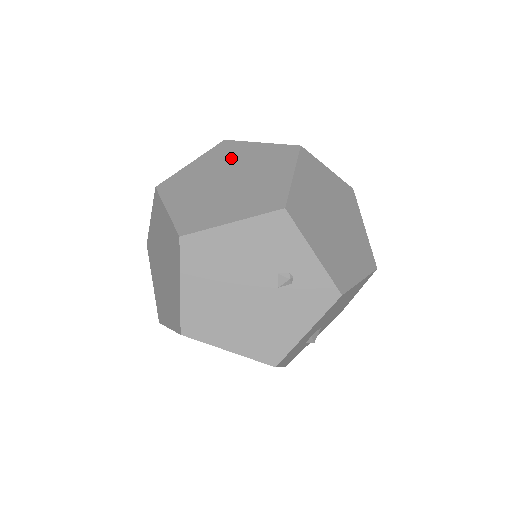
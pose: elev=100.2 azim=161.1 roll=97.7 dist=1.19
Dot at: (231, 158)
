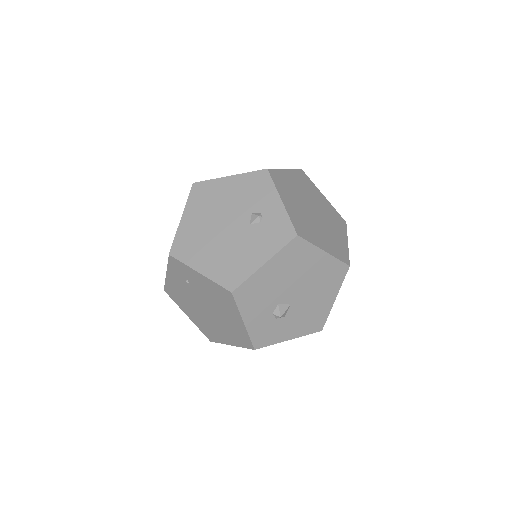
Dot at: occluded
